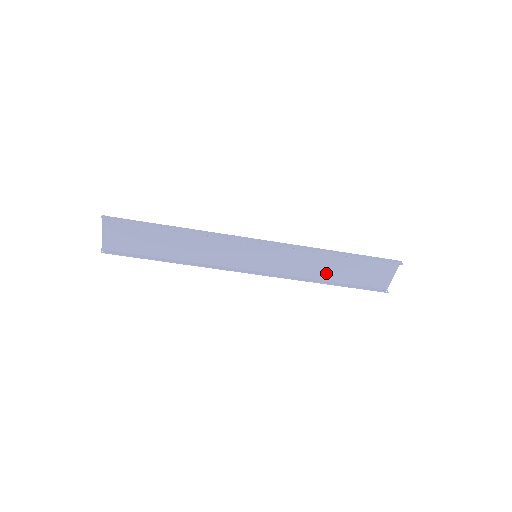
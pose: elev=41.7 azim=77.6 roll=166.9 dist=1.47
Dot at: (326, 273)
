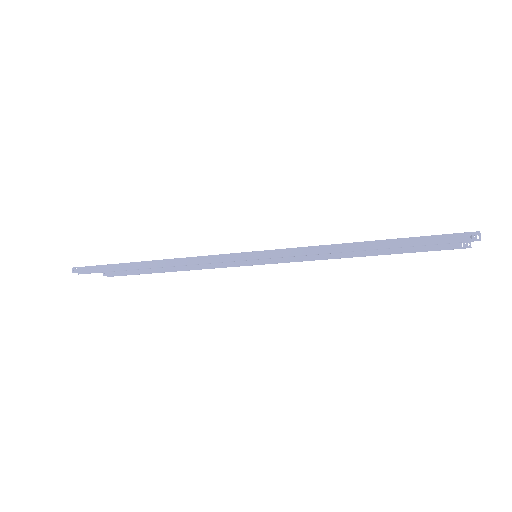
Dot at: occluded
